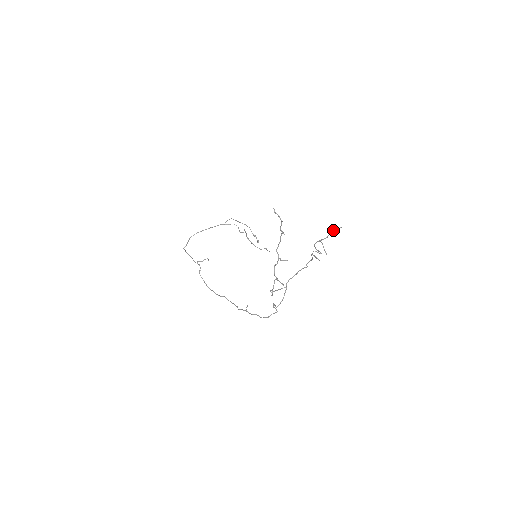
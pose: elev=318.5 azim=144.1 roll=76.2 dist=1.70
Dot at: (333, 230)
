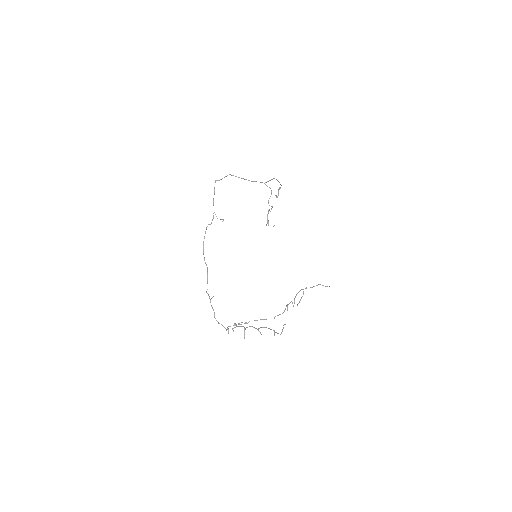
Dot at: occluded
